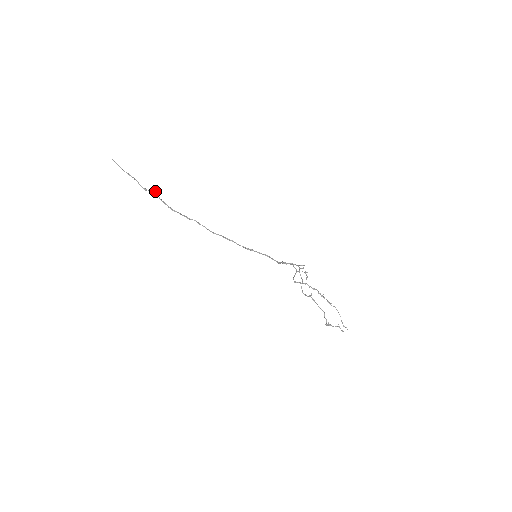
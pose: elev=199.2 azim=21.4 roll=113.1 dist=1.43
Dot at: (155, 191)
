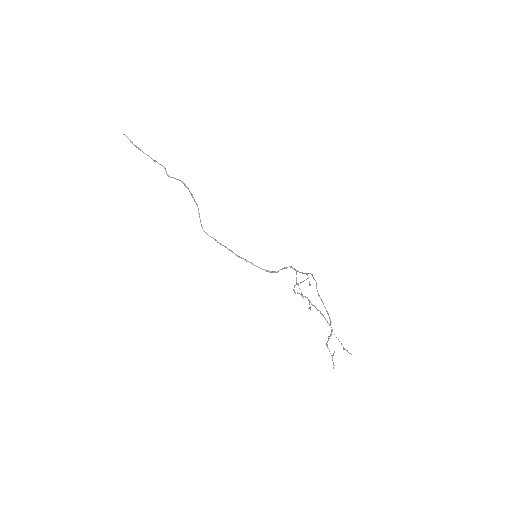
Dot at: occluded
